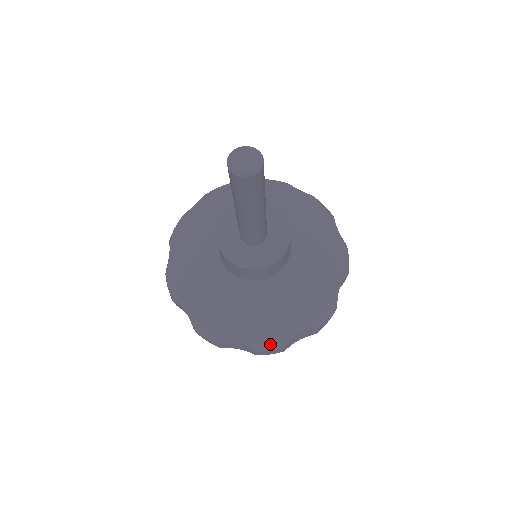
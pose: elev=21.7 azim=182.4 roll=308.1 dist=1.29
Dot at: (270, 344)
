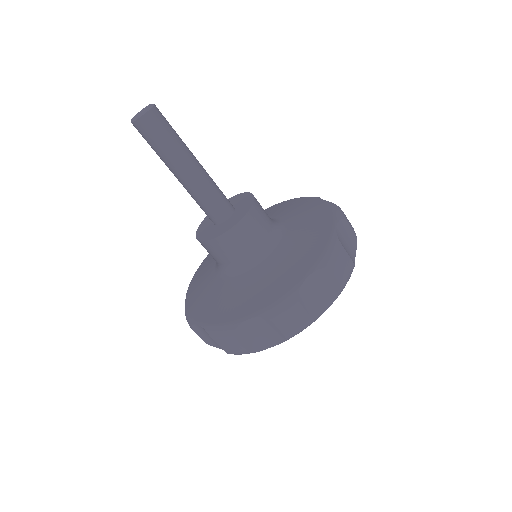
Dot at: (280, 303)
